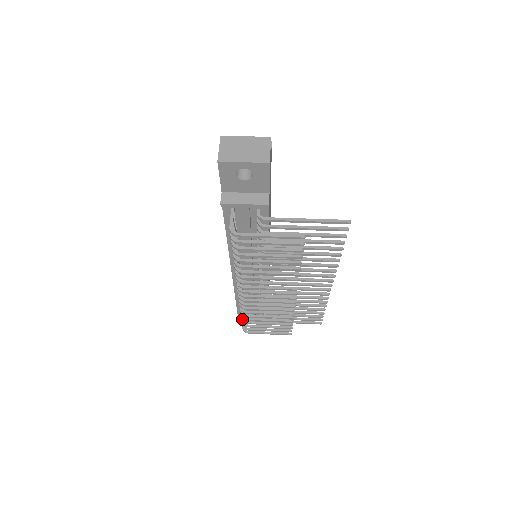
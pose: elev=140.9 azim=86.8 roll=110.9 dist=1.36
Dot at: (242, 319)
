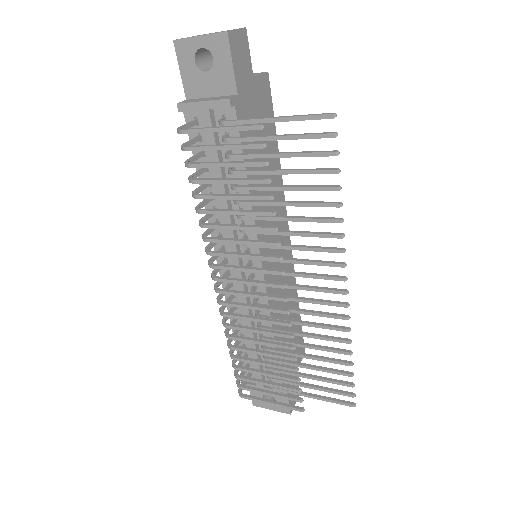
Dot at: (232, 362)
